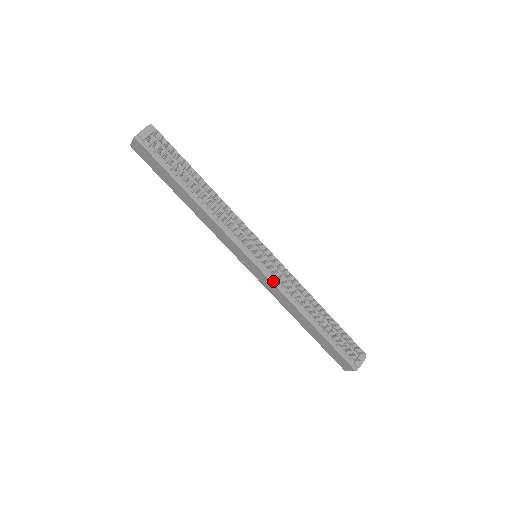
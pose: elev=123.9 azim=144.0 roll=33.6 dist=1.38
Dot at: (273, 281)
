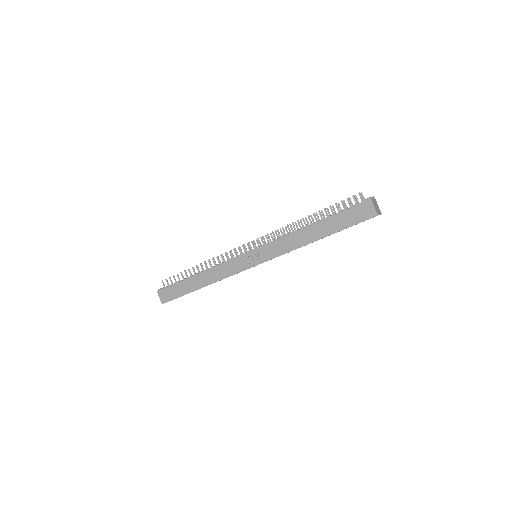
Dot at: (269, 243)
